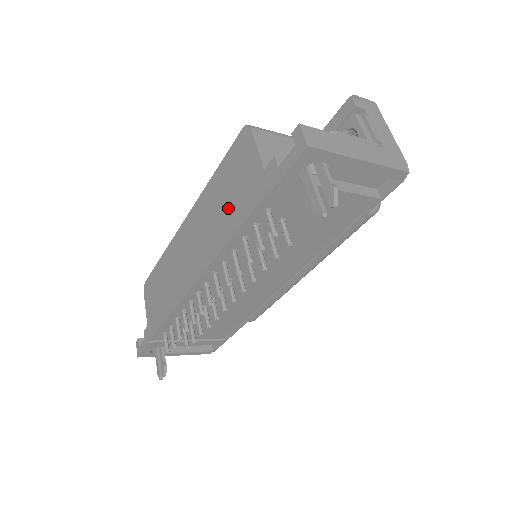
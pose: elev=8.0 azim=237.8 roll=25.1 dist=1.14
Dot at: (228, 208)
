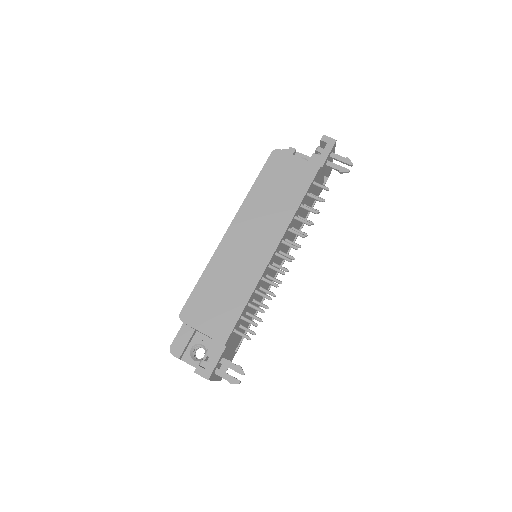
Dot at: (286, 192)
